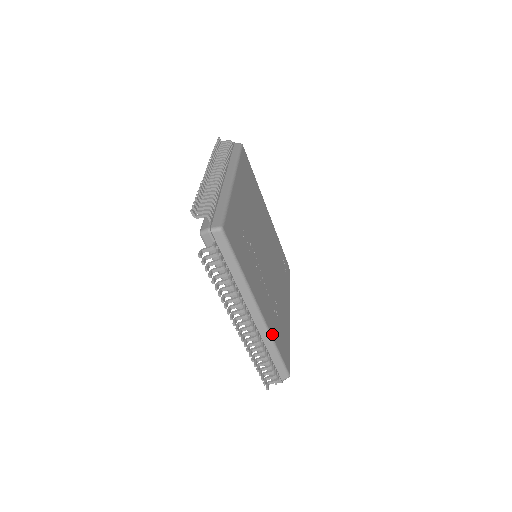
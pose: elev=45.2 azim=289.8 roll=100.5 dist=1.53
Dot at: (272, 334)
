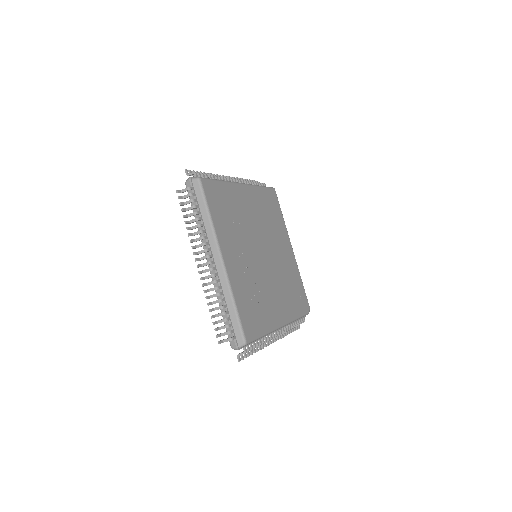
Dot at: (233, 289)
